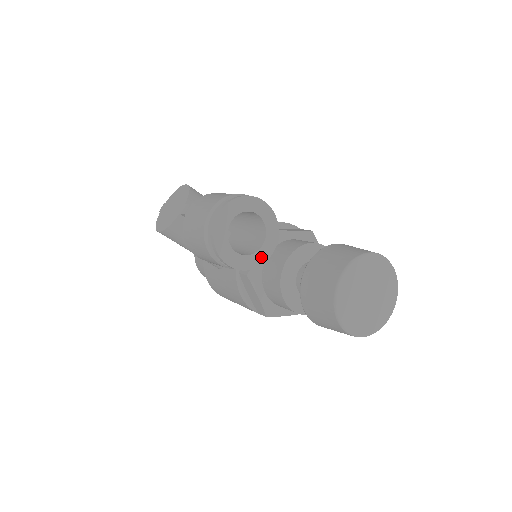
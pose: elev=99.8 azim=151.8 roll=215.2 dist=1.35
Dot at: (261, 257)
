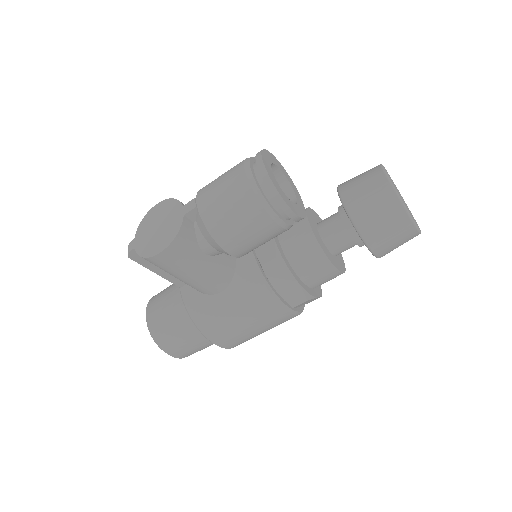
Dot at: (301, 208)
